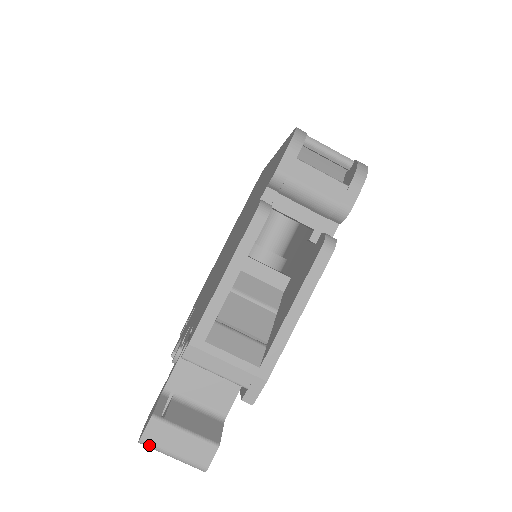
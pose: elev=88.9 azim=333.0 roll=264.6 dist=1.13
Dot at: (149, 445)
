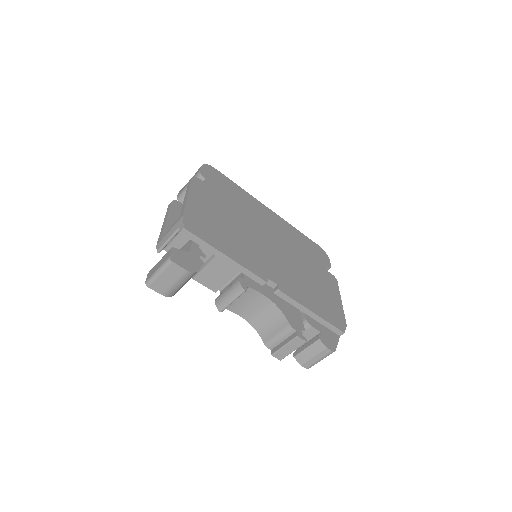
Dot at: (149, 280)
